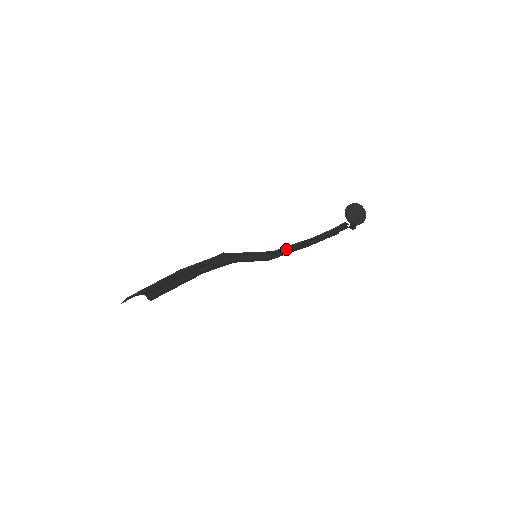
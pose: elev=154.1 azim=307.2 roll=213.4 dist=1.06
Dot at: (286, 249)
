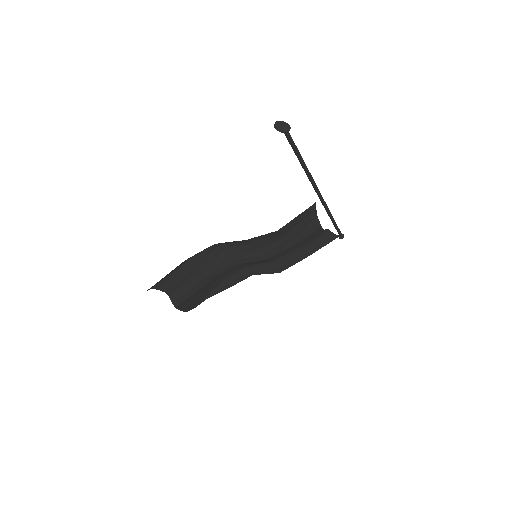
Dot at: (275, 237)
